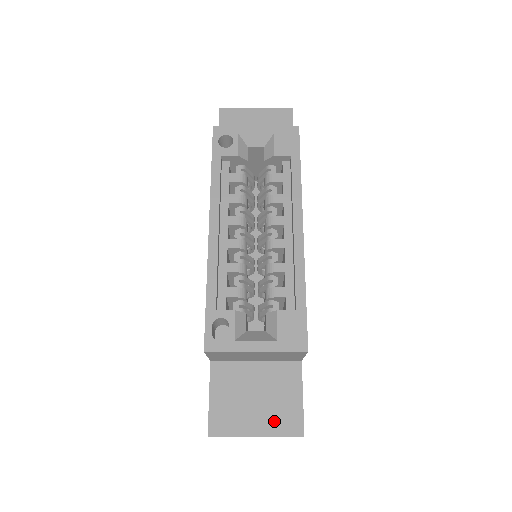
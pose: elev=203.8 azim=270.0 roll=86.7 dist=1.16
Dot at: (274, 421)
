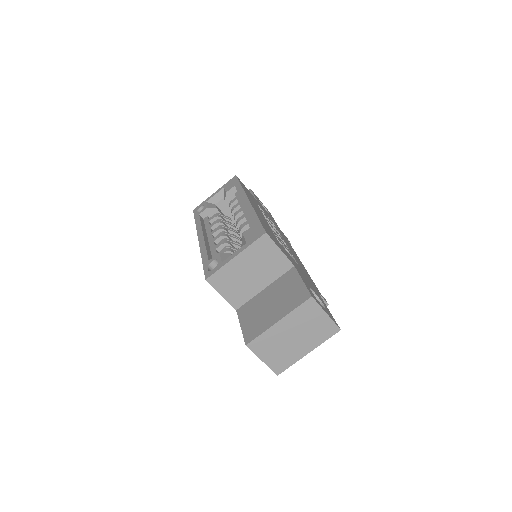
Dot at: (287, 305)
